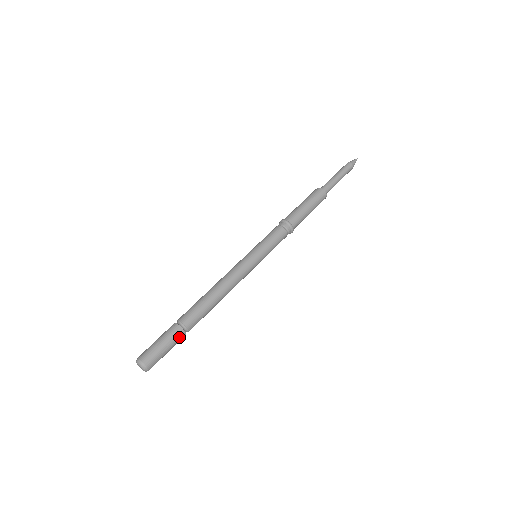
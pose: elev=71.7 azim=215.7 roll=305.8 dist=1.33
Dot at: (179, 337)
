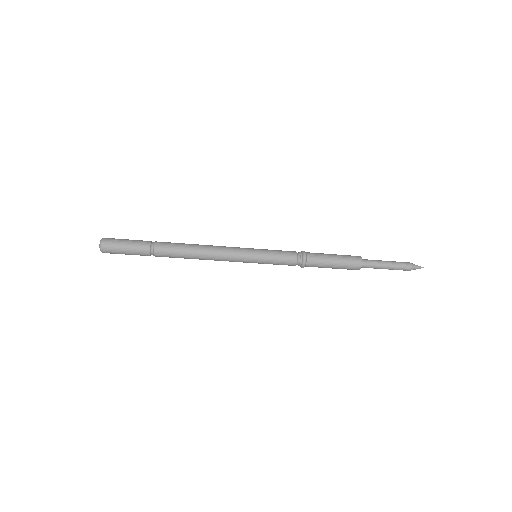
Dot at: (143, 249)
